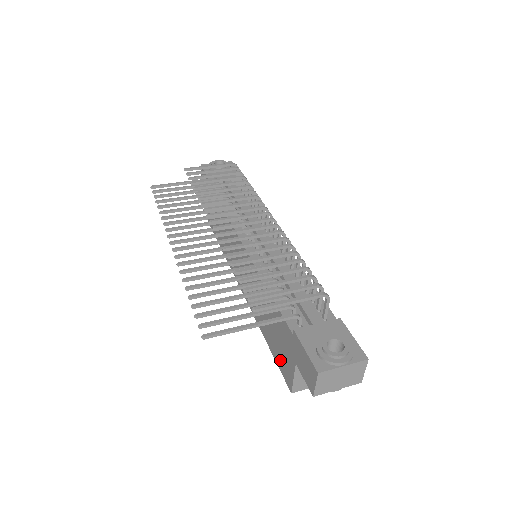
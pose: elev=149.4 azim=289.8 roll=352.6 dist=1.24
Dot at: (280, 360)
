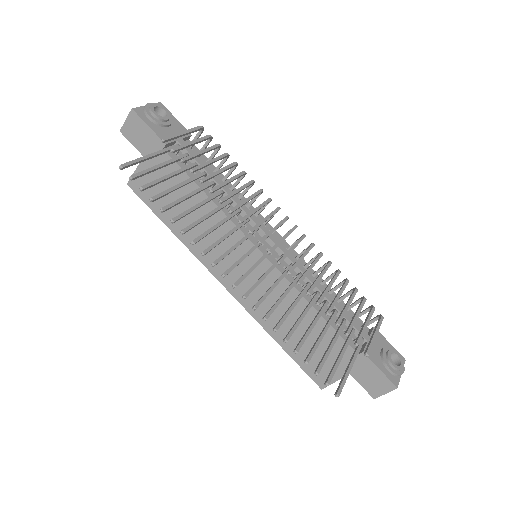
Dot at: (310, 364)
